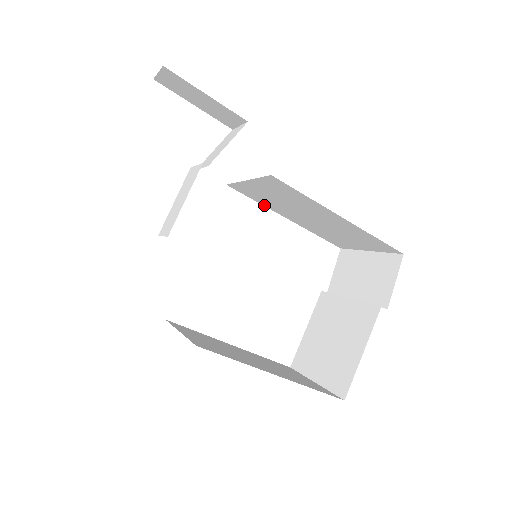
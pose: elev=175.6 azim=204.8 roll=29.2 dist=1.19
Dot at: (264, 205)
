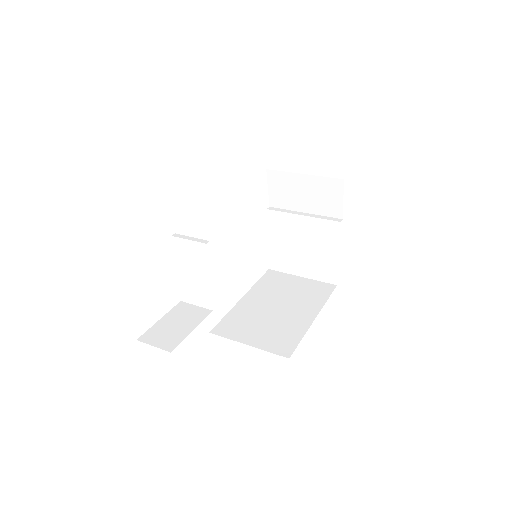
Dot at: occluded
